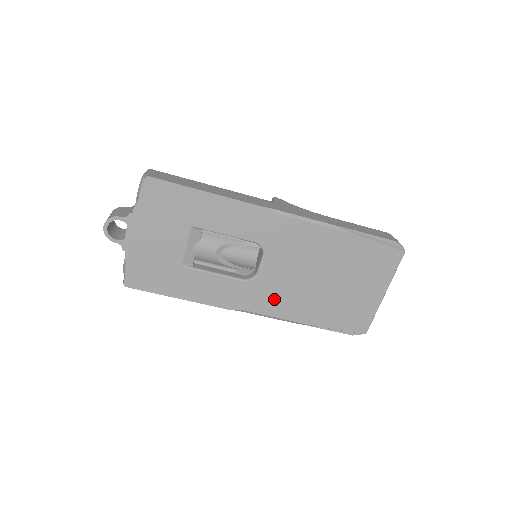
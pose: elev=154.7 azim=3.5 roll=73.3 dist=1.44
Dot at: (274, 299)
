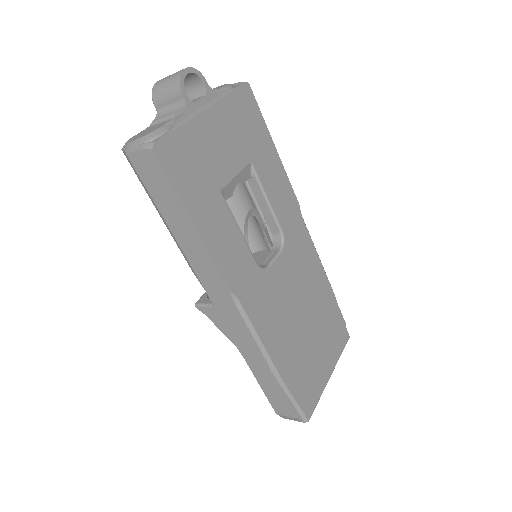
Dot at: (268, 311)
